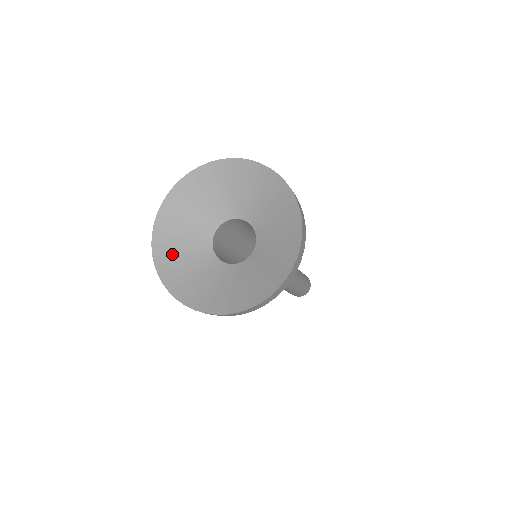
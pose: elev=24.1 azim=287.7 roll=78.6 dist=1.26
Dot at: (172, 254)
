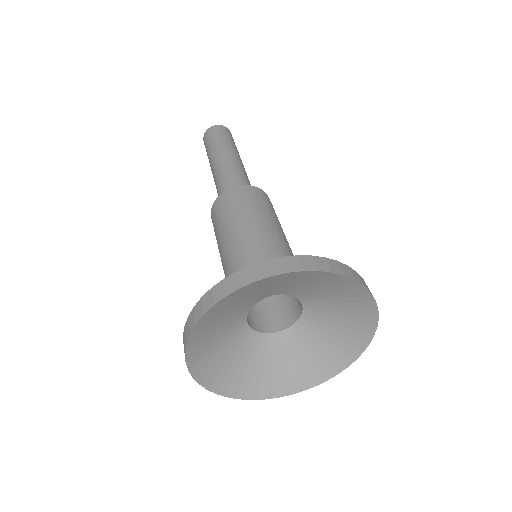
Dot at: (206, 343)
